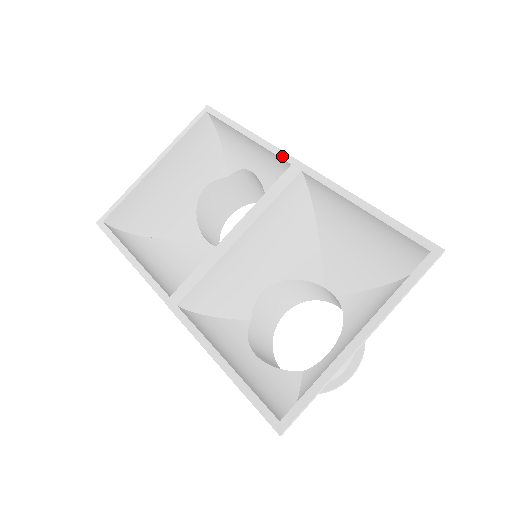
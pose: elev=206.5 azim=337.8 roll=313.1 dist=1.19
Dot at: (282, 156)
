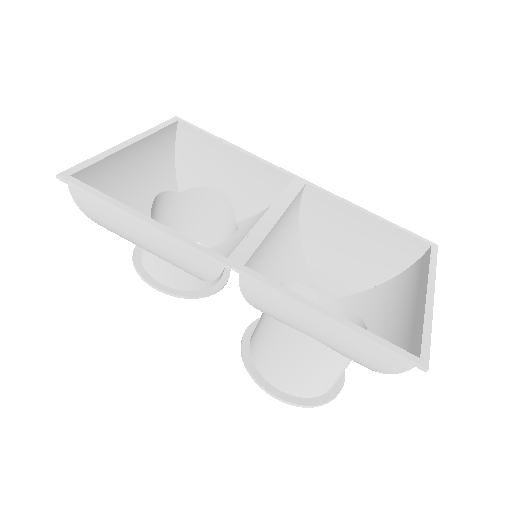
Dot at: (282, 170)
